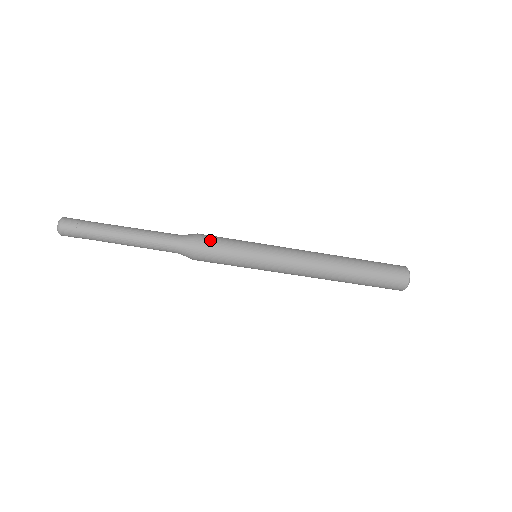
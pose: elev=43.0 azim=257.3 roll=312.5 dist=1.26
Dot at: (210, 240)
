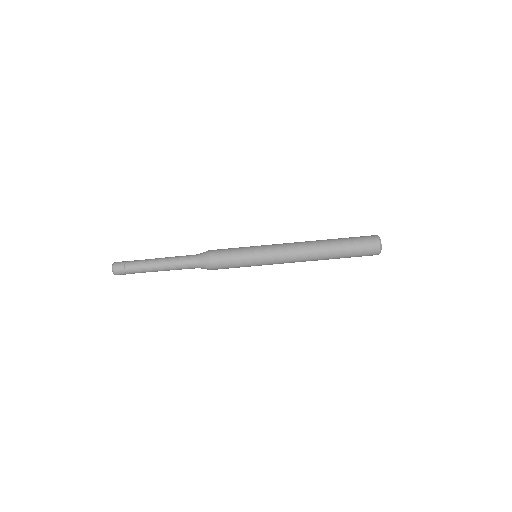
Dot at: (218, 249)
